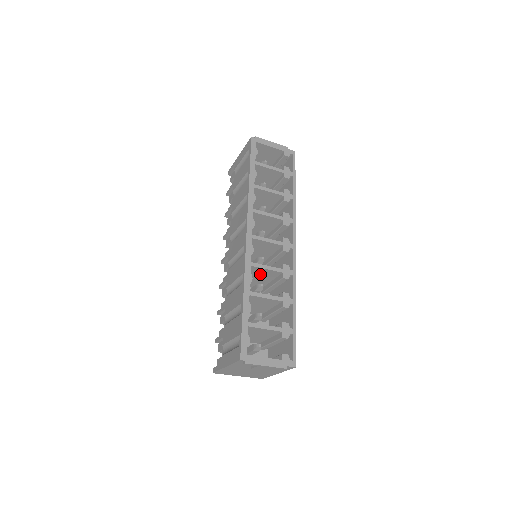
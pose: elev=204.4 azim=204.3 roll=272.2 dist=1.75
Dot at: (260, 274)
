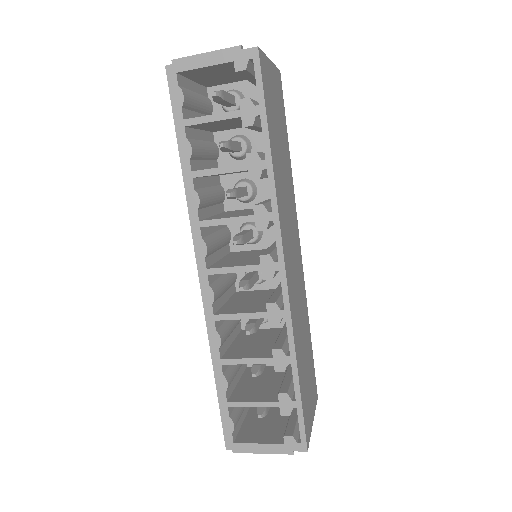
Dot at: occluded
